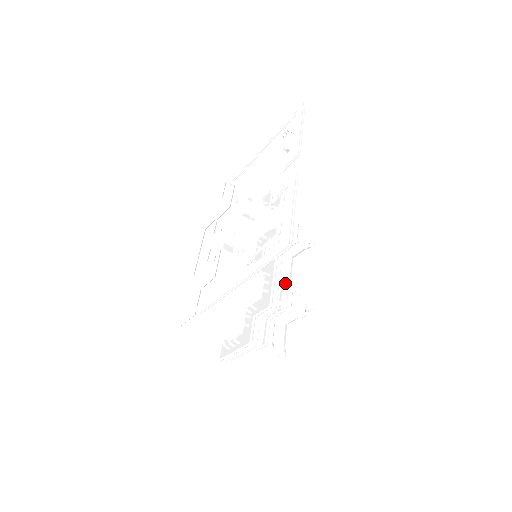
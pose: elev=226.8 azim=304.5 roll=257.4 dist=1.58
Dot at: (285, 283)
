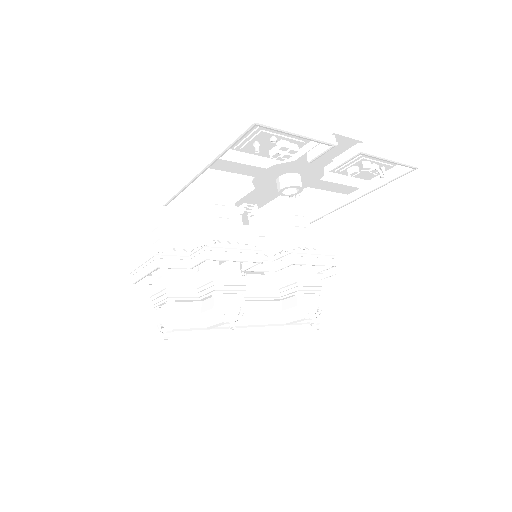
Dot at: (244, 280)
